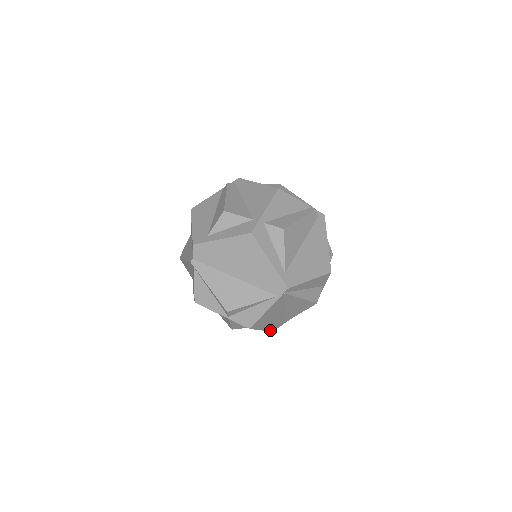
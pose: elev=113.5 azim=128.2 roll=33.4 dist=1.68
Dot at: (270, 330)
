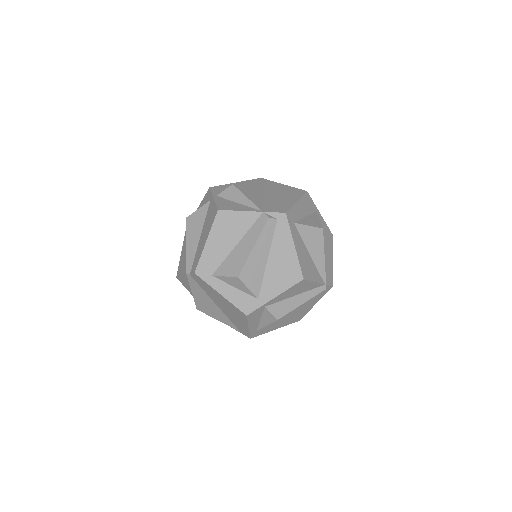
Dot at: occluded
